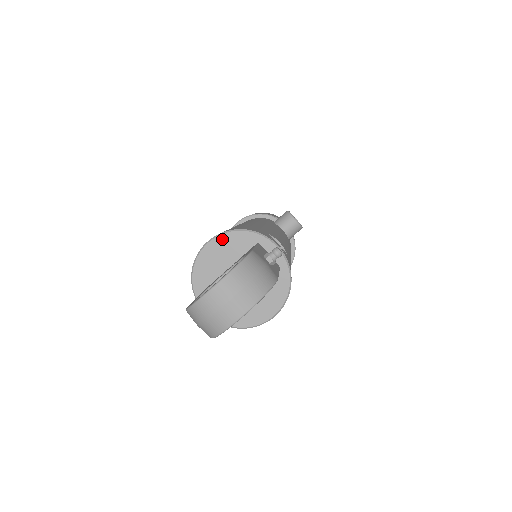
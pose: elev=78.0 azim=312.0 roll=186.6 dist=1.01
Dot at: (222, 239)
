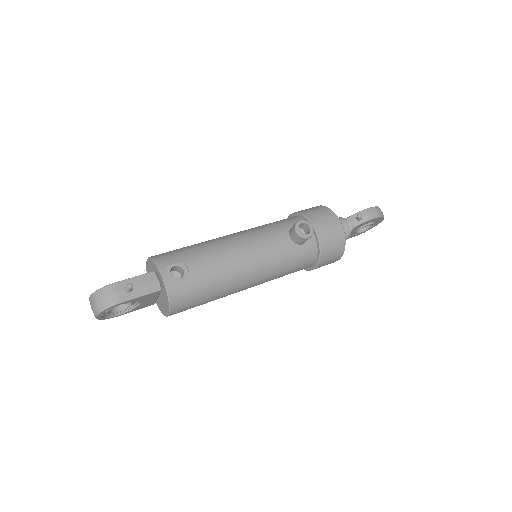
Dot at: (149, 261)
